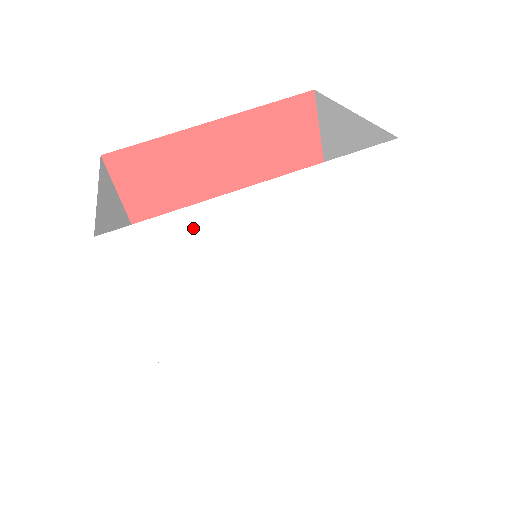
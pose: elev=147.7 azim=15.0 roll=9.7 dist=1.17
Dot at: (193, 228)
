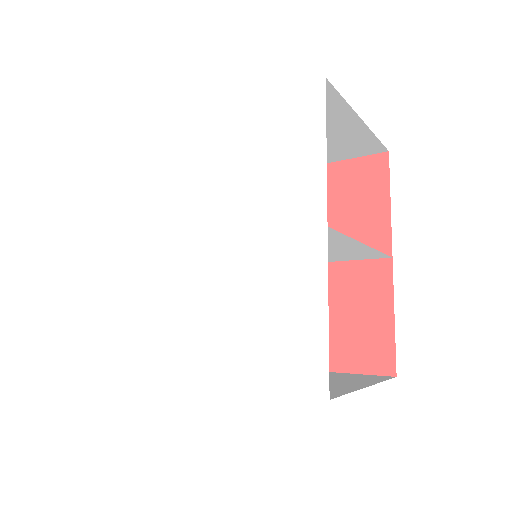
Dot at: (167, 144)
